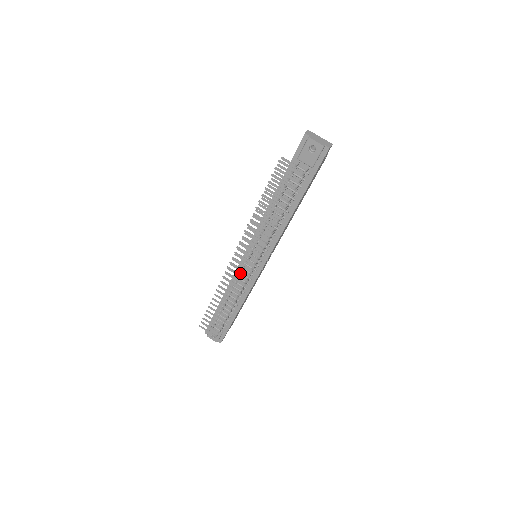
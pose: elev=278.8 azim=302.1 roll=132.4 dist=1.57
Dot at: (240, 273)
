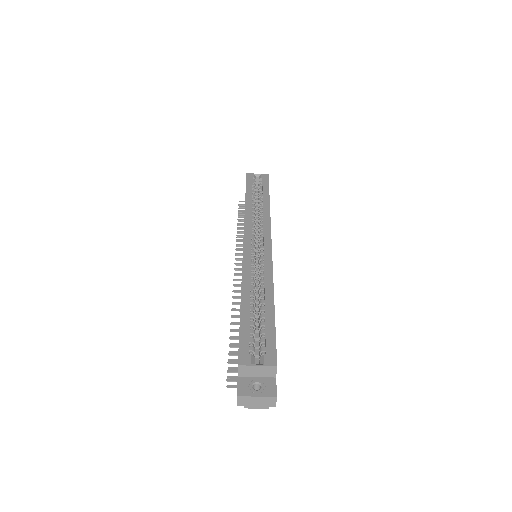
Dot at: occluded
